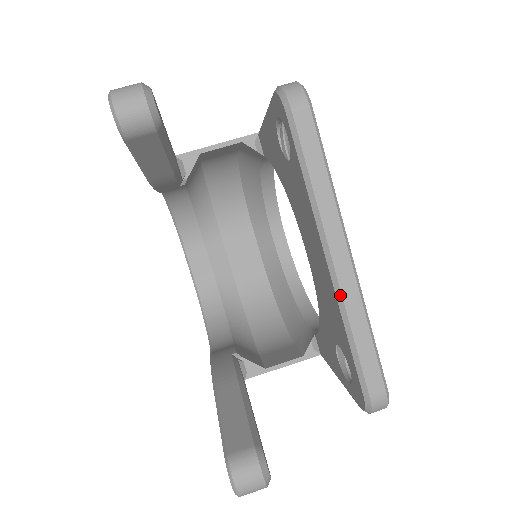
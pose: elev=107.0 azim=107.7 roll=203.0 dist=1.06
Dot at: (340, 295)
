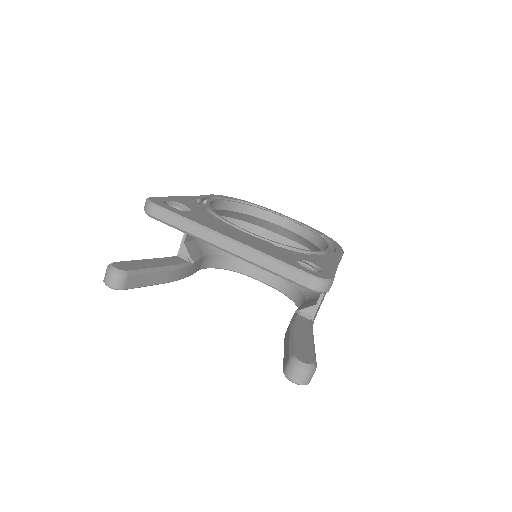
Dot at: (246, 260)
